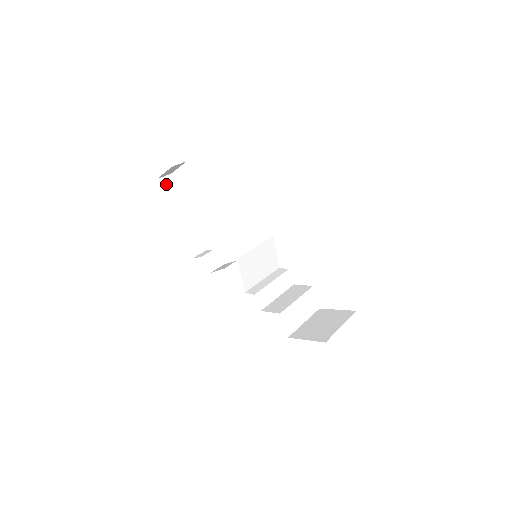
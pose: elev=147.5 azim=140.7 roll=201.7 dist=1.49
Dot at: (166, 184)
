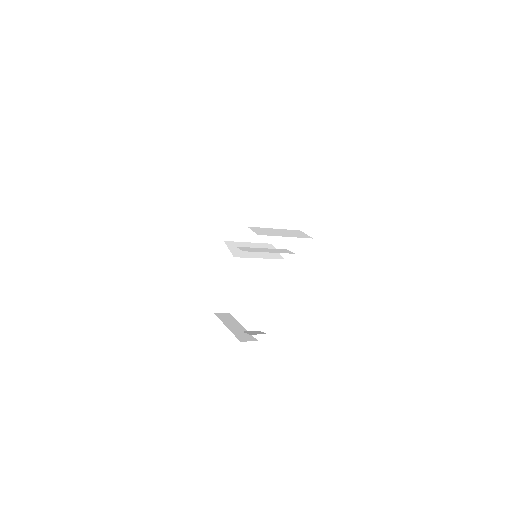
Dot at: (222, 316)
